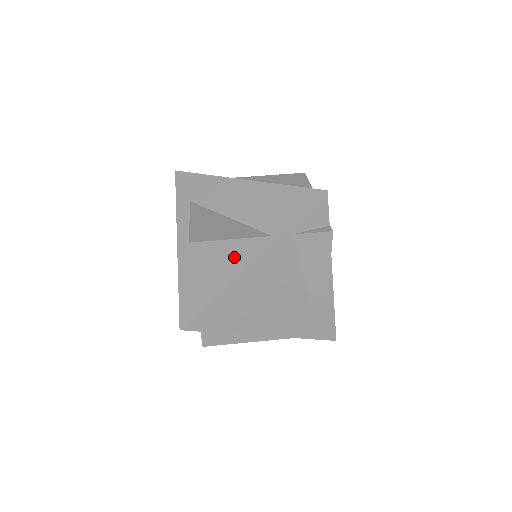
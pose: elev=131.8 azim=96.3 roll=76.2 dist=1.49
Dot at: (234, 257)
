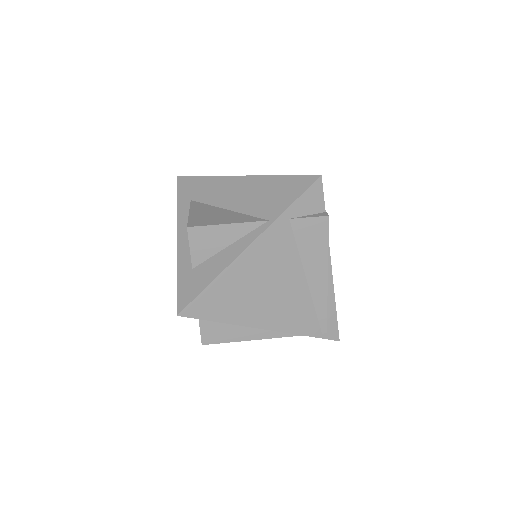
Dot at: (232, 243)
